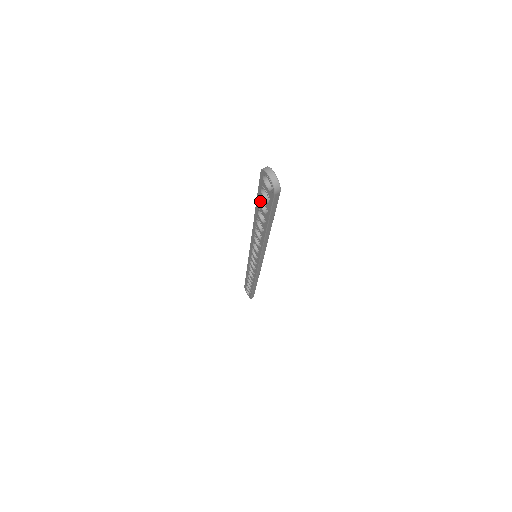
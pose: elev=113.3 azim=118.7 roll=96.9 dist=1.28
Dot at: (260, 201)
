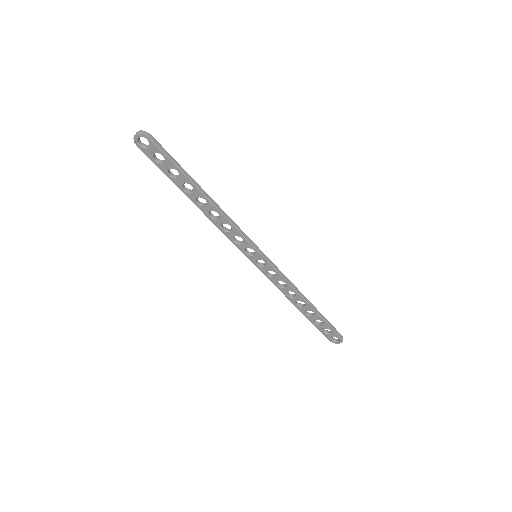
Dot at: (171, 176)
